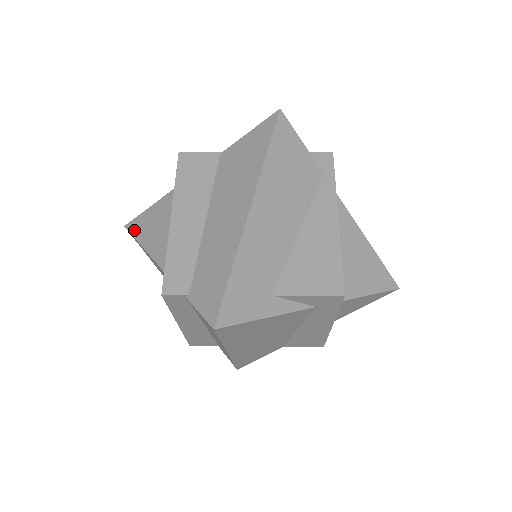
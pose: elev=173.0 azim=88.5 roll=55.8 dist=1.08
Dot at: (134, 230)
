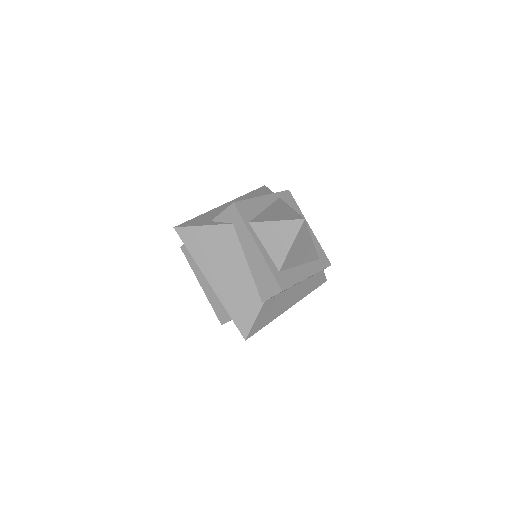
Dot at: occluded
